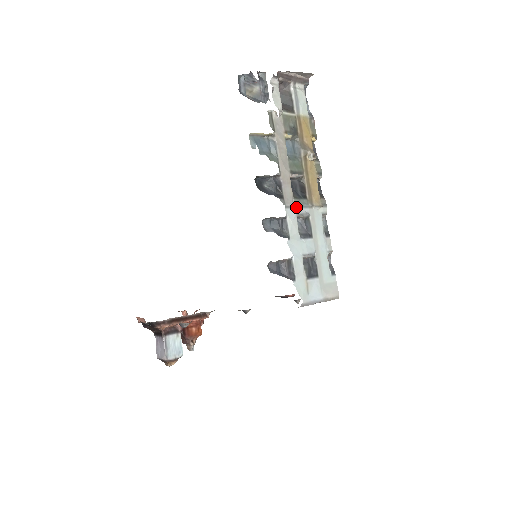
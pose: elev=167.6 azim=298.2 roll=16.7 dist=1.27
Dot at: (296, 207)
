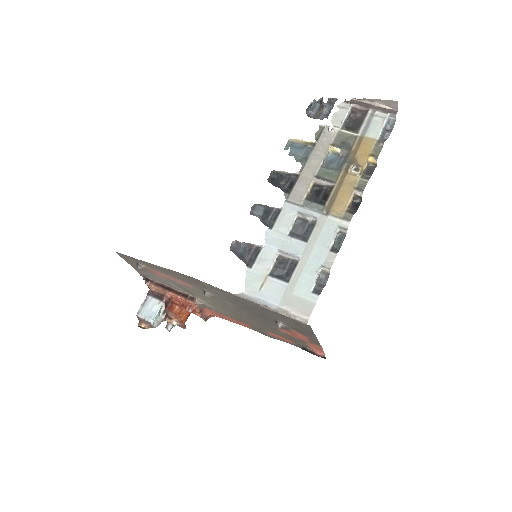
Dot at: (302, 206)
